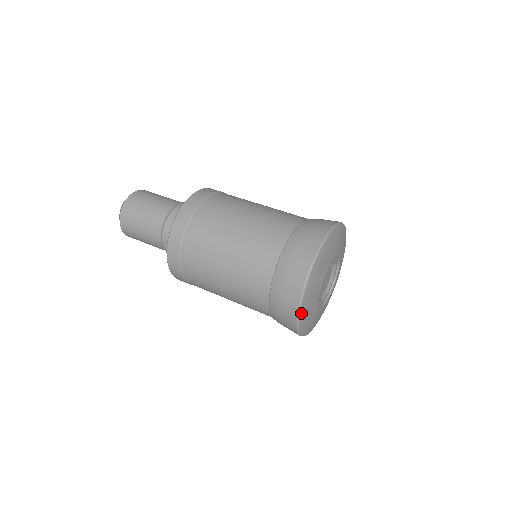
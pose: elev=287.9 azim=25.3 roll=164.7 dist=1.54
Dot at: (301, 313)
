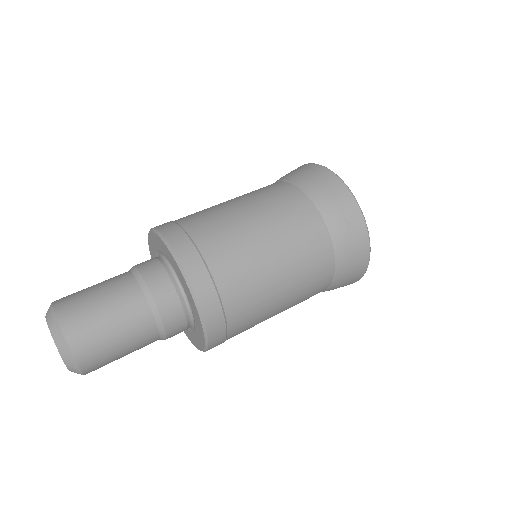
Dot at: occluded
